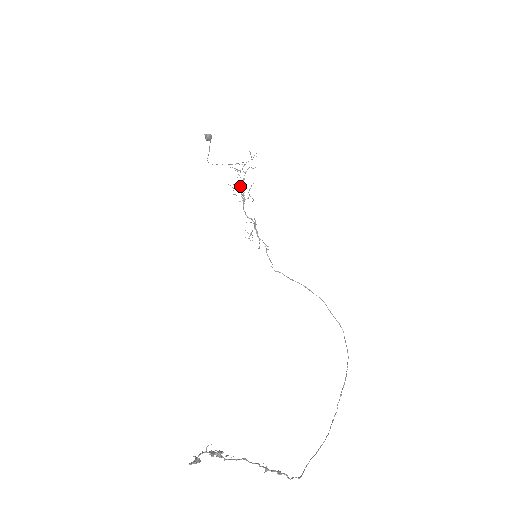
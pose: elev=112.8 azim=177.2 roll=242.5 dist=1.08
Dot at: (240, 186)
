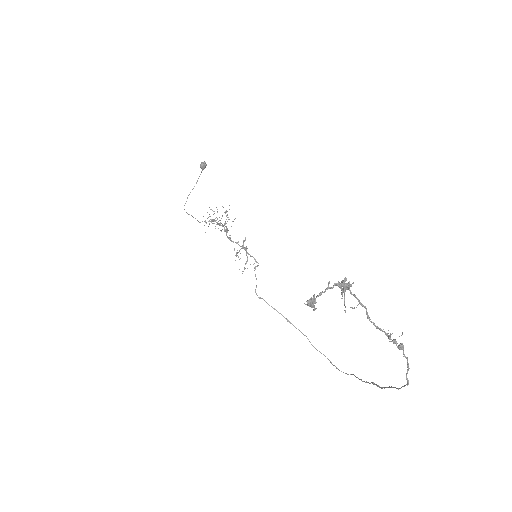
Dot at: occluded
